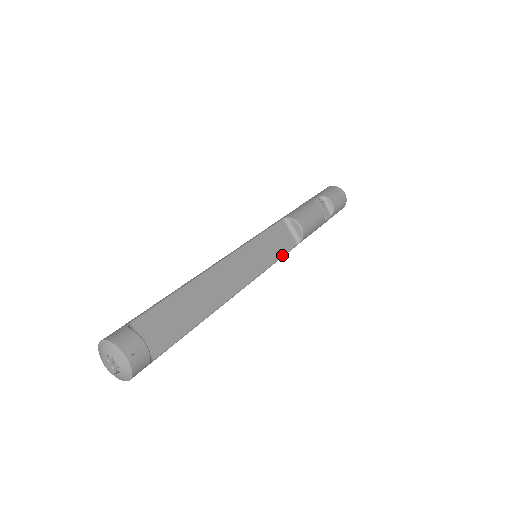
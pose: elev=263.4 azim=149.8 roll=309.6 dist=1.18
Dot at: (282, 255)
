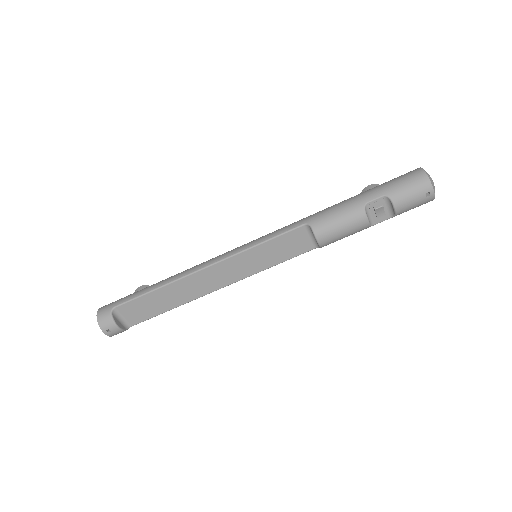
Dot at: (287, 259)
